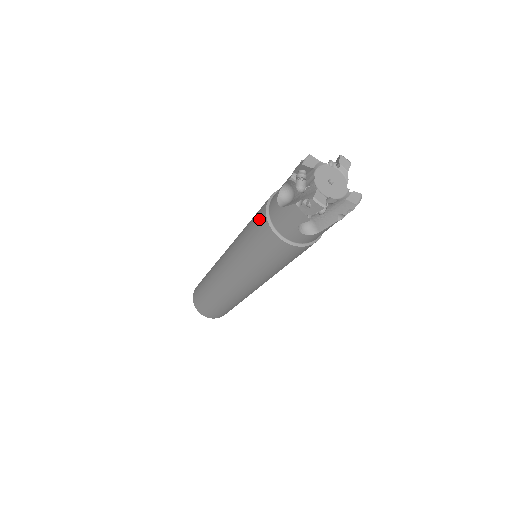
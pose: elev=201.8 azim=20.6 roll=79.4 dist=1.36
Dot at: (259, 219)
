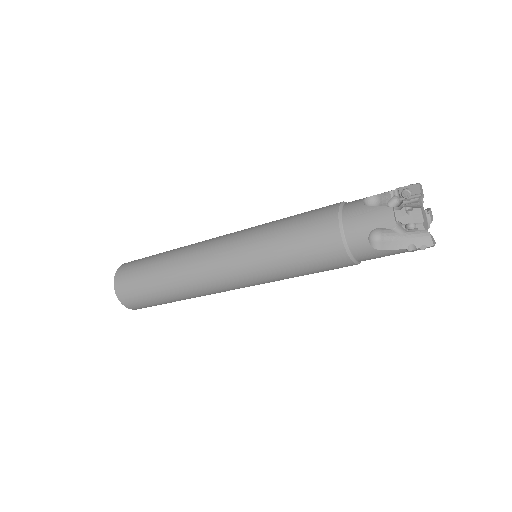
Dot at: (323, 210)
